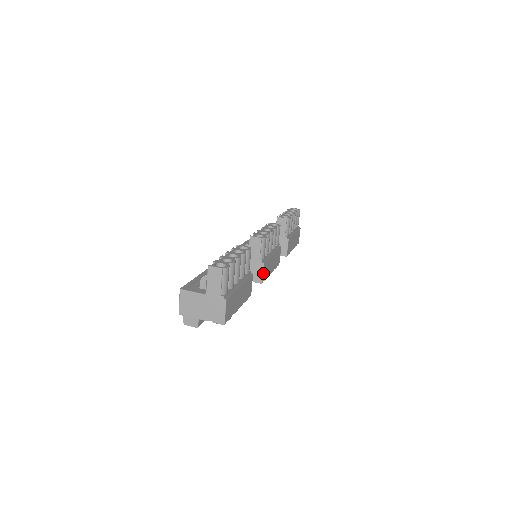
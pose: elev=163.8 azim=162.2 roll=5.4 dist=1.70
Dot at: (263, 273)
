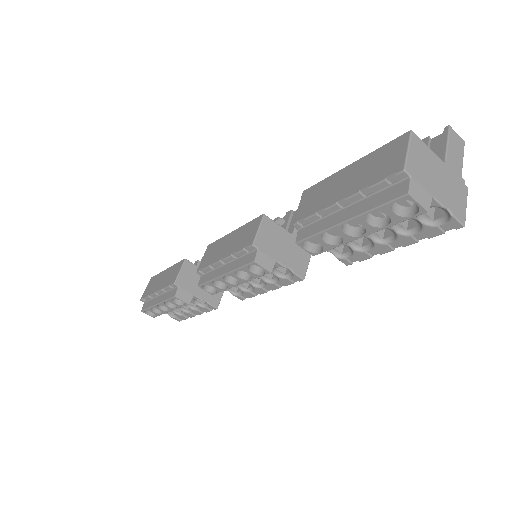
Dot at: (307, 265)
